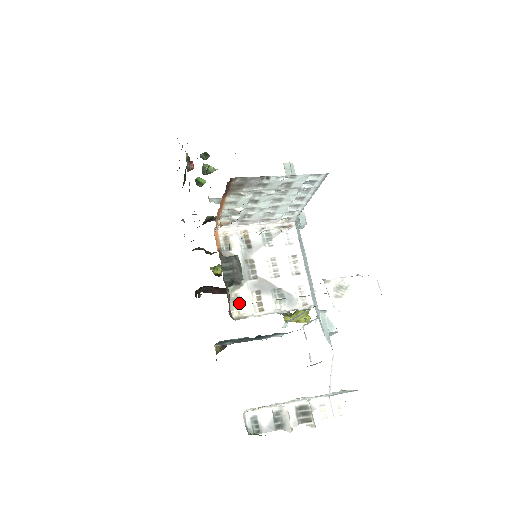
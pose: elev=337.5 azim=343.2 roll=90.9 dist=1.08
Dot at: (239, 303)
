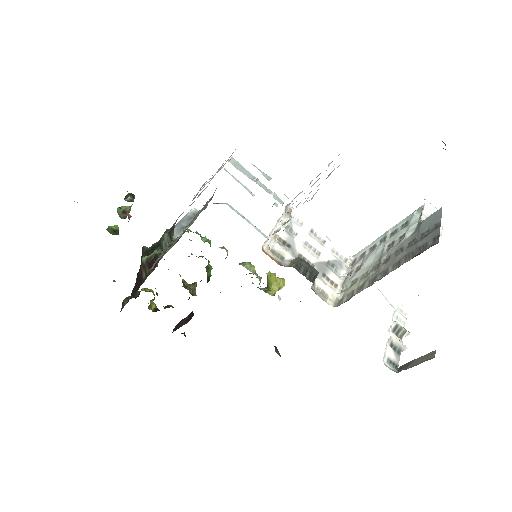
Dot at: (324, 293)
